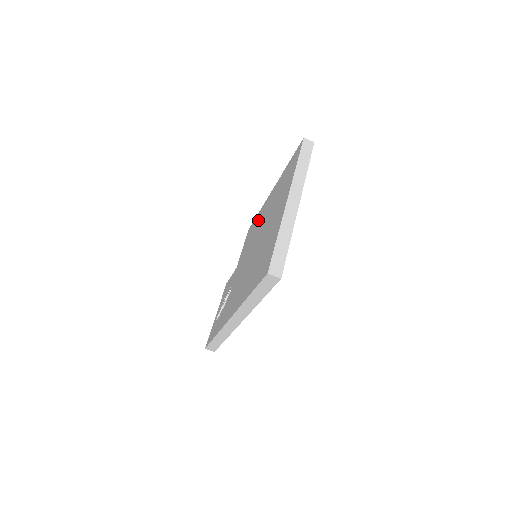
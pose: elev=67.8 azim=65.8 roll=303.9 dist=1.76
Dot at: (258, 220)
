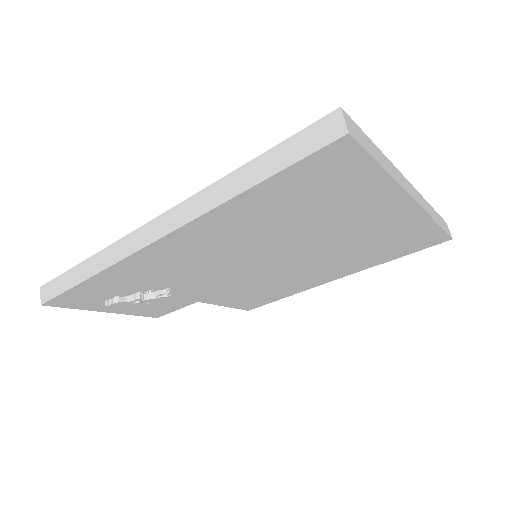
Dot at: occluded
